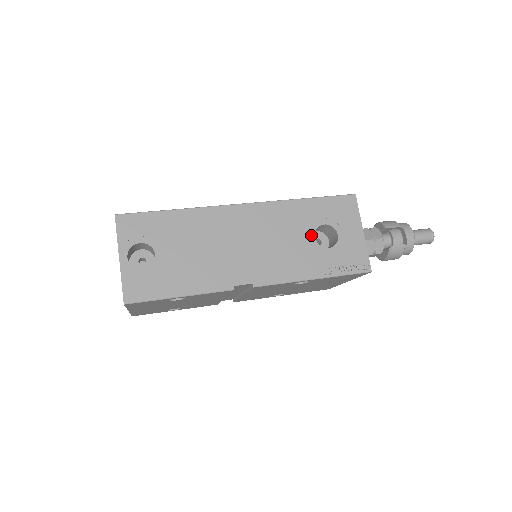
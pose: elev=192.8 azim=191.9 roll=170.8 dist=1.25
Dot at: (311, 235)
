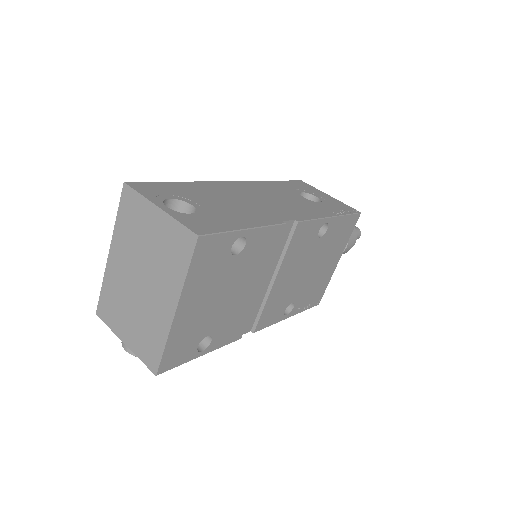
Dot at: (300, 196)
